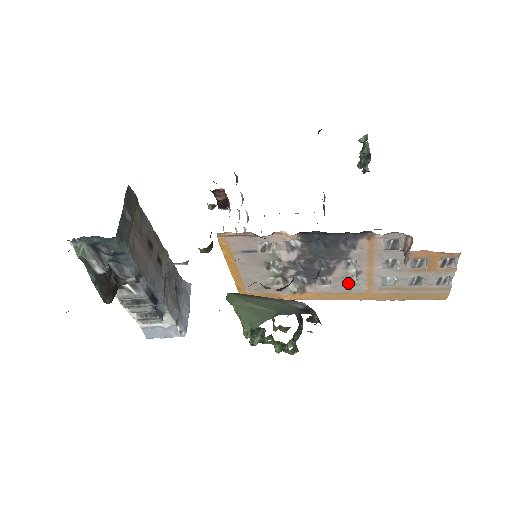
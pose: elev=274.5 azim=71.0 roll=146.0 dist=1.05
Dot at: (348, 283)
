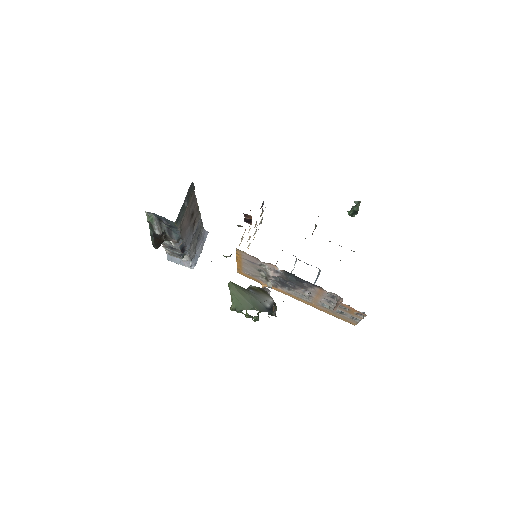
Dot at: (303, 296)
